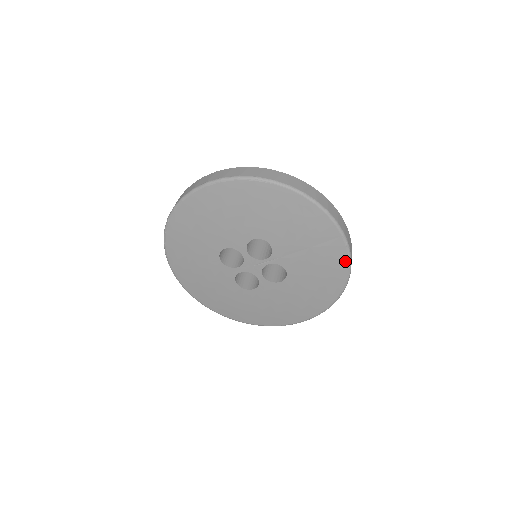
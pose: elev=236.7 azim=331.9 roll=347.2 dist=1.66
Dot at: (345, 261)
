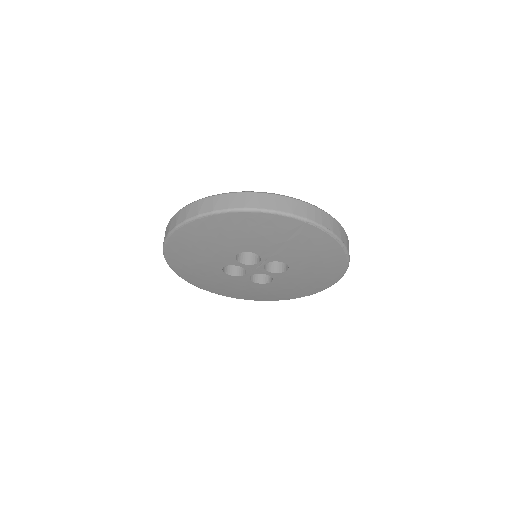
Dot at: (327, 236)
